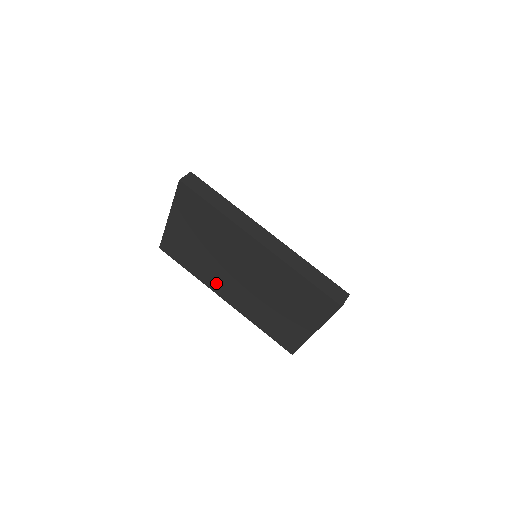
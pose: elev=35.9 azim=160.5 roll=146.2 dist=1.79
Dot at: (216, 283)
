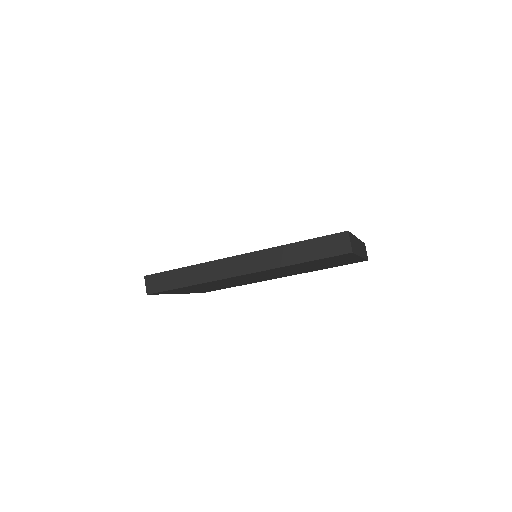
Dot at: occluded
